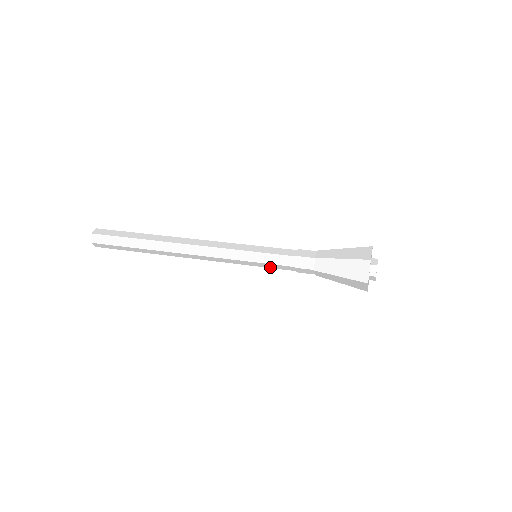
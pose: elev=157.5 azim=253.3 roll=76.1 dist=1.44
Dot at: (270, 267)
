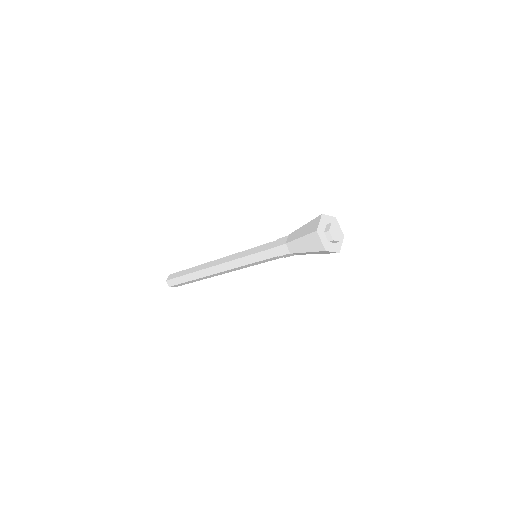
Dot at: (262, 259)
